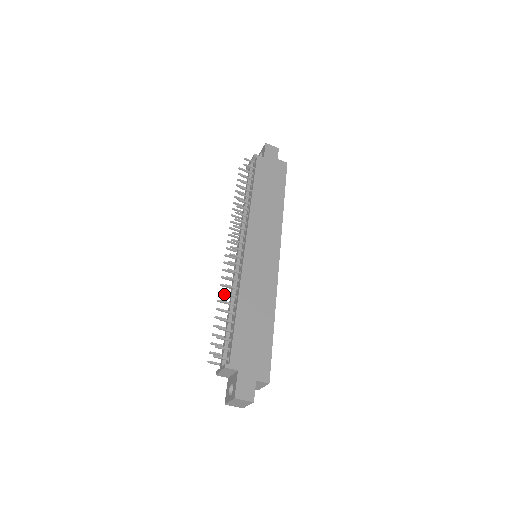
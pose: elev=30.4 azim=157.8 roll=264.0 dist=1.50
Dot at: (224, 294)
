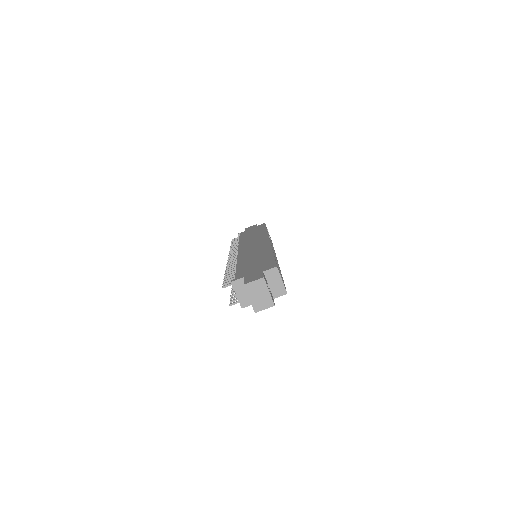
Dot at: (226, 270)
